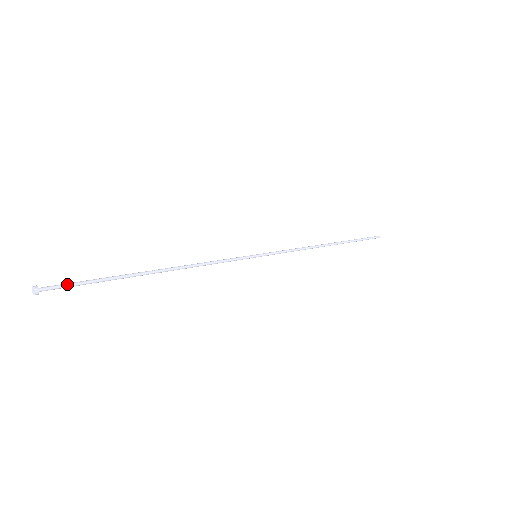
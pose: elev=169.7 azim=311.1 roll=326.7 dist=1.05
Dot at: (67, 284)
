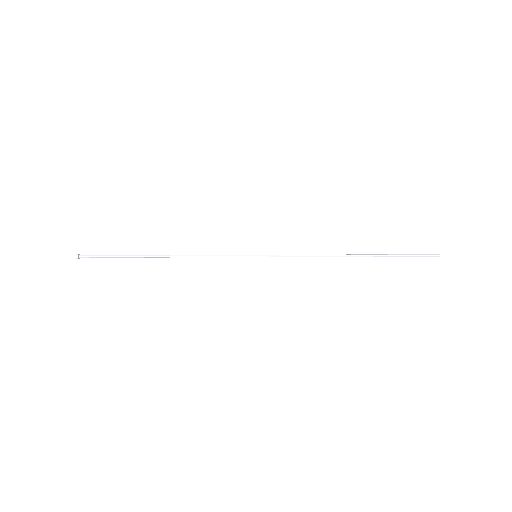
Dot at: (97, 255)
